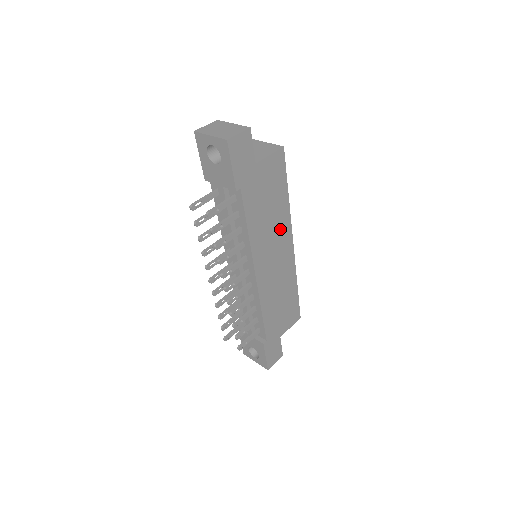
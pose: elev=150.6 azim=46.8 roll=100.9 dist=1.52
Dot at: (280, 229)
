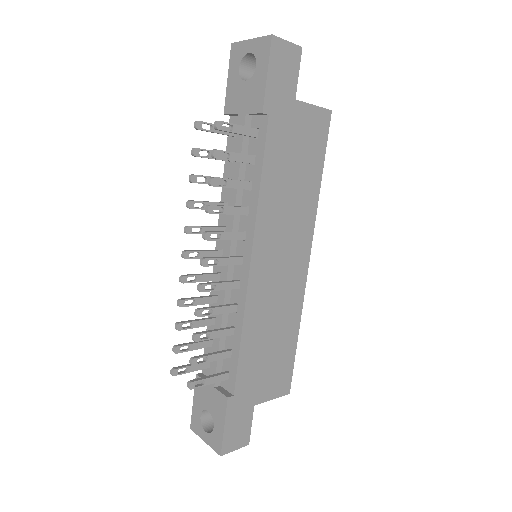
Dot at: (299, 221)
